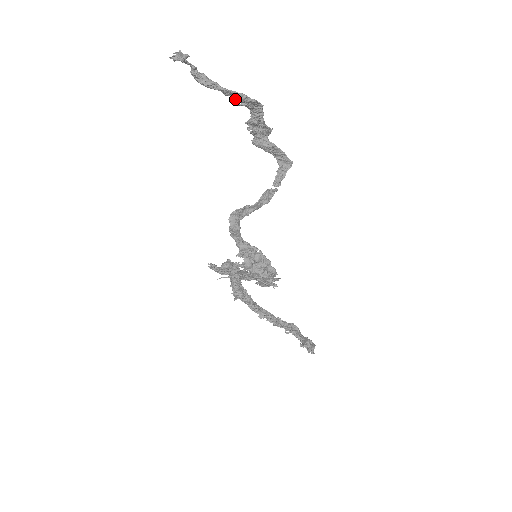
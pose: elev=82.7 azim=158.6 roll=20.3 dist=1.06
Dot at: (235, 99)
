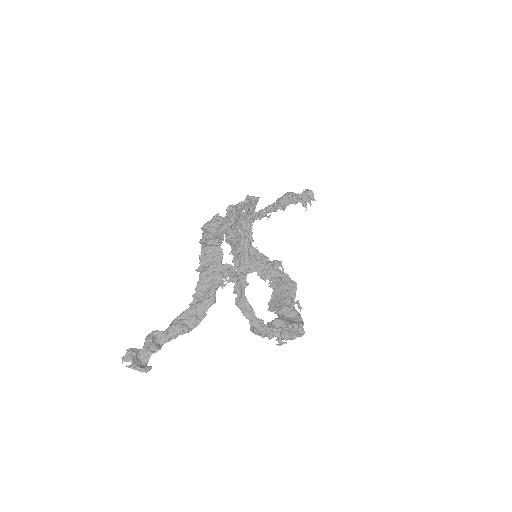
Dot at: (200, 297)
